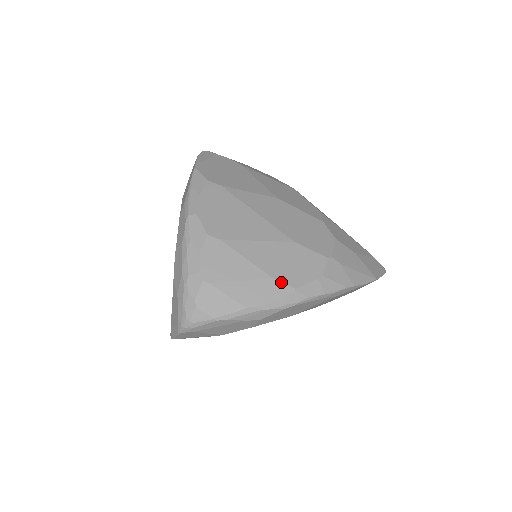
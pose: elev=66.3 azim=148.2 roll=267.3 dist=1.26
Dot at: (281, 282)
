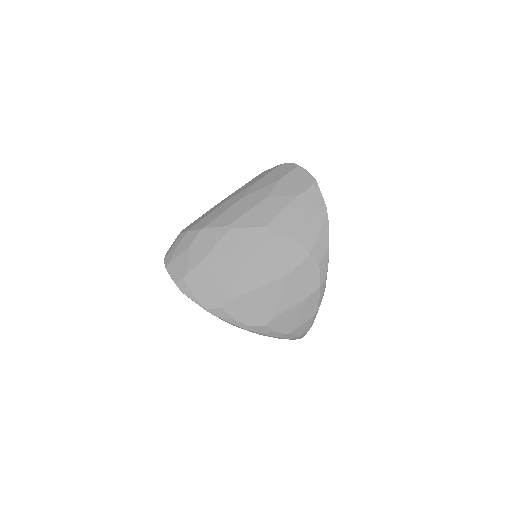
Dot at: (312, 294)
